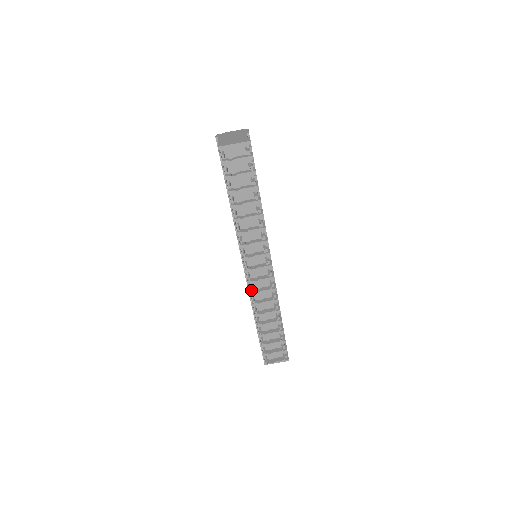
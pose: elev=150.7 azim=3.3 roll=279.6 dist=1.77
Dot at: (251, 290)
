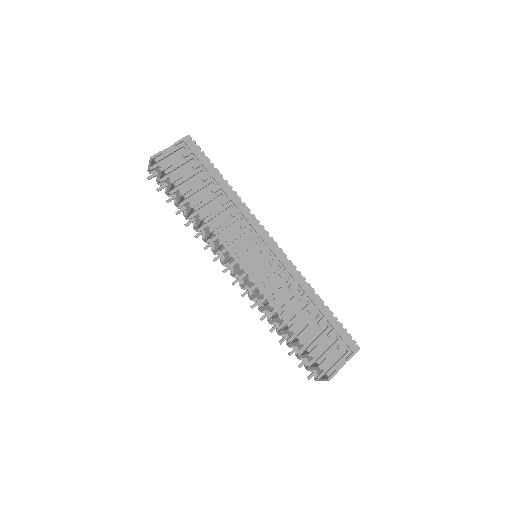
Dot at: (241, 295)
